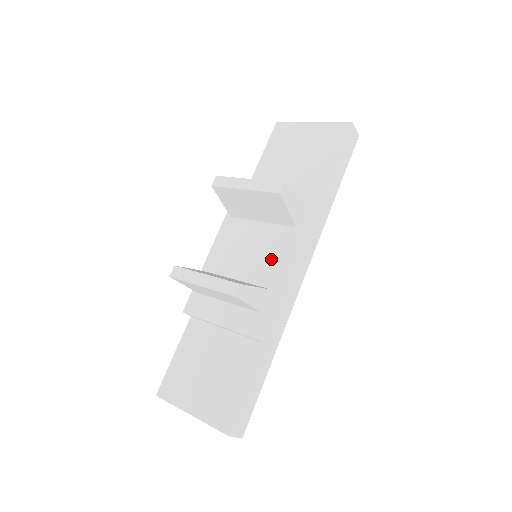
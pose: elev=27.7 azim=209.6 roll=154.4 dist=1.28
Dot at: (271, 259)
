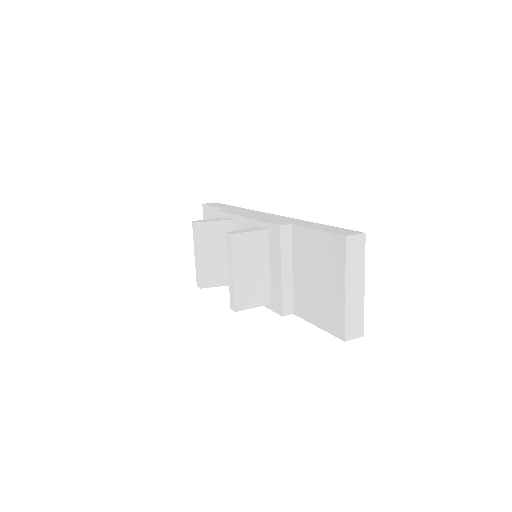
Dot at: occluded
